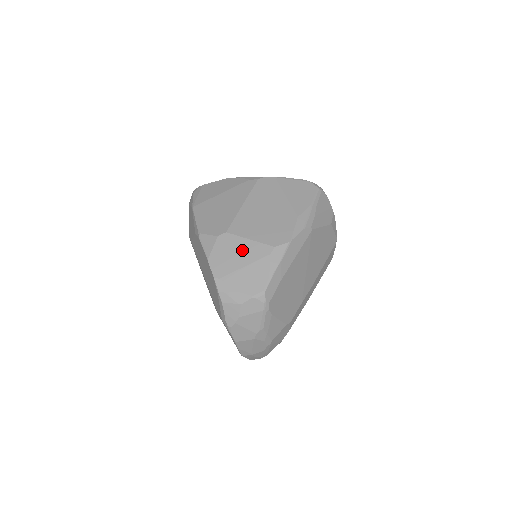
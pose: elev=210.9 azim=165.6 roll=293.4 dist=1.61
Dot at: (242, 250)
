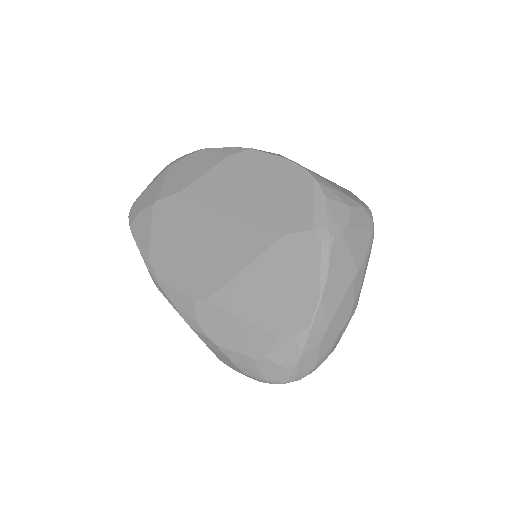
Dot at: occluded
